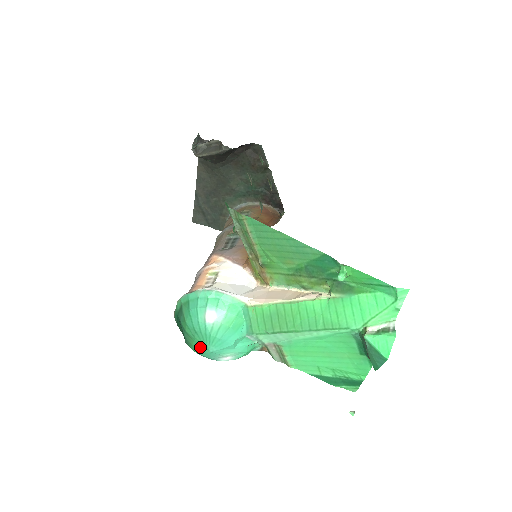
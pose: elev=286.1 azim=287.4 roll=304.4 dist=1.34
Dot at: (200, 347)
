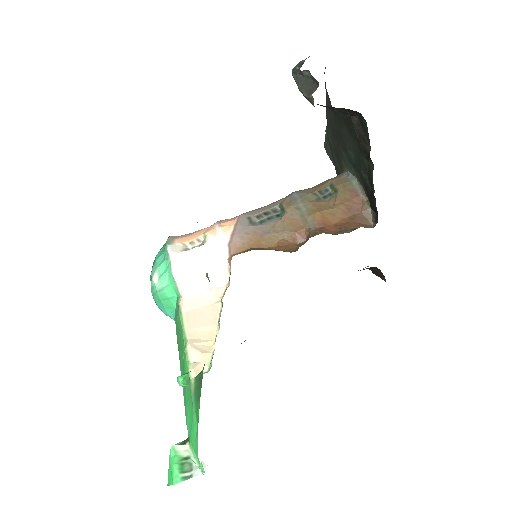
Dot at: occluded
